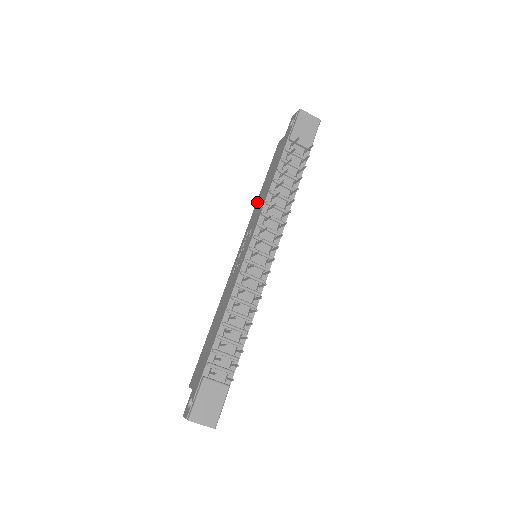
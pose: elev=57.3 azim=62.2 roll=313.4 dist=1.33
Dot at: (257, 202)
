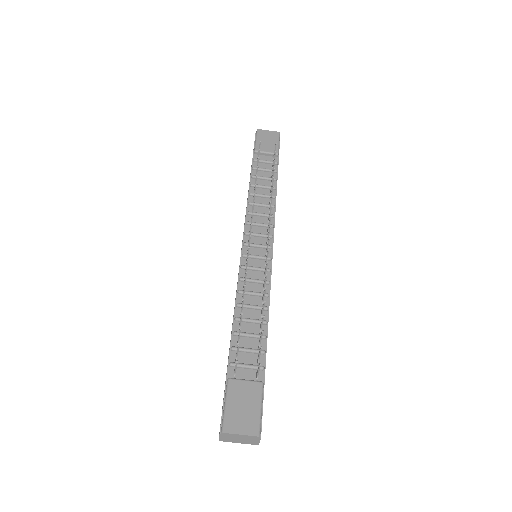
Dot at: occluded
